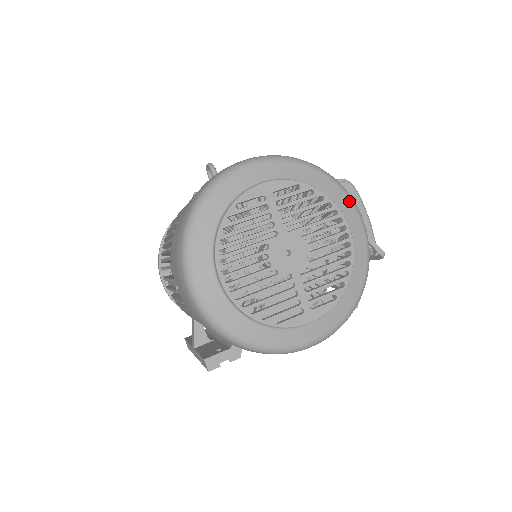
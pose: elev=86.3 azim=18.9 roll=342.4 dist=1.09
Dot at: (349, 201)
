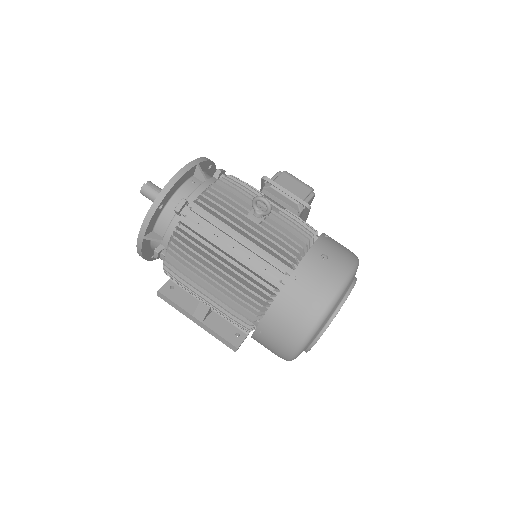
Dot at: occluded
